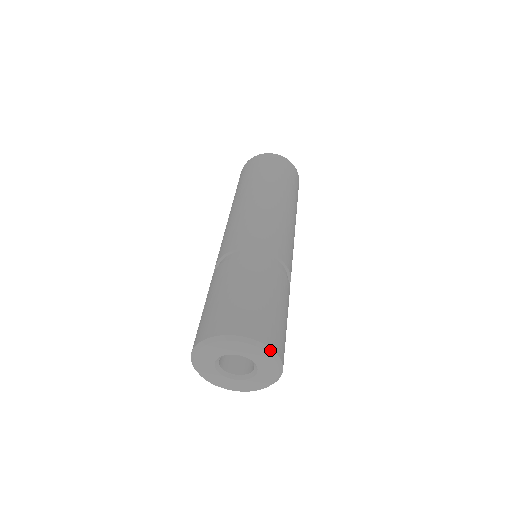
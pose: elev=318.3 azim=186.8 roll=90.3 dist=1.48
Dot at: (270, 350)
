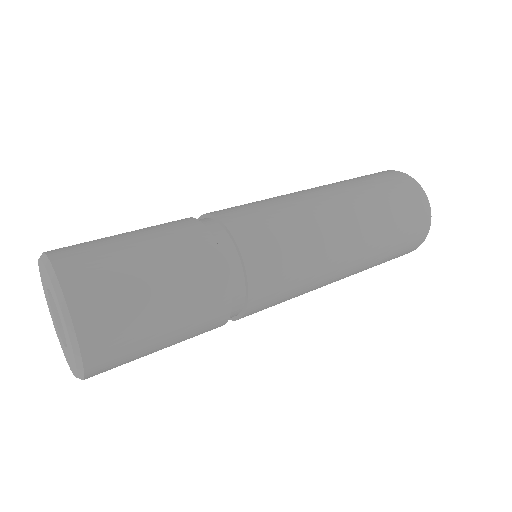
Dot at: (45, 257)
